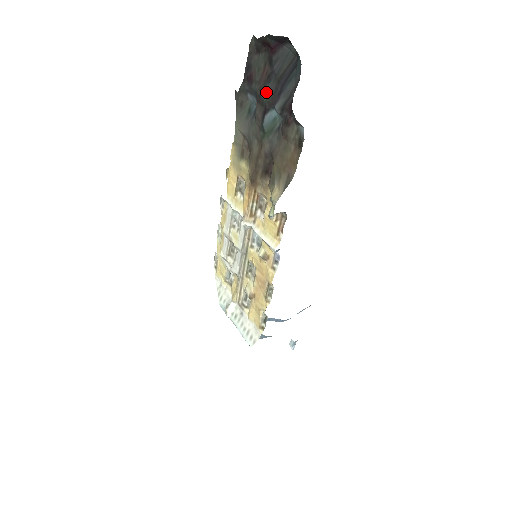
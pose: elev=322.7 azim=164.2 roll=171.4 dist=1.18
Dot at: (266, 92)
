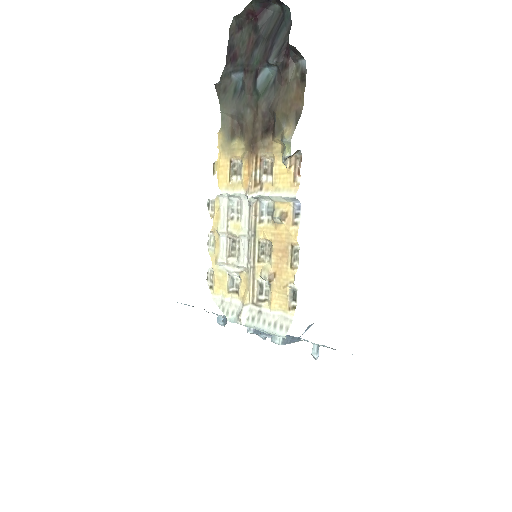
Dot at: (255, 56)
